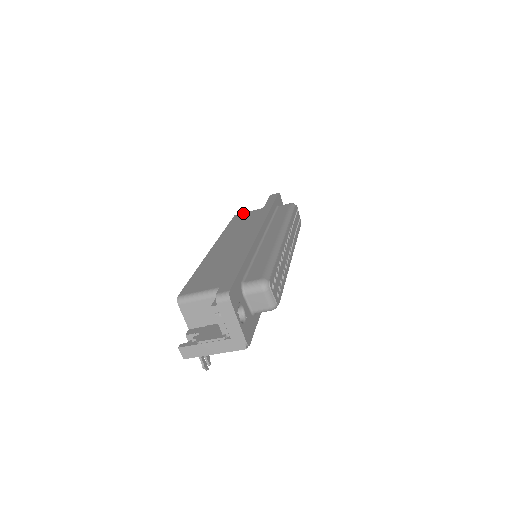
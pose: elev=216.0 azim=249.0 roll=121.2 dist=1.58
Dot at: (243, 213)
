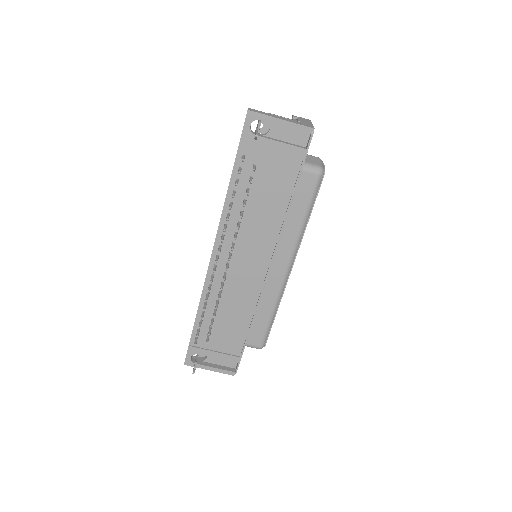
Dot at: occluded
